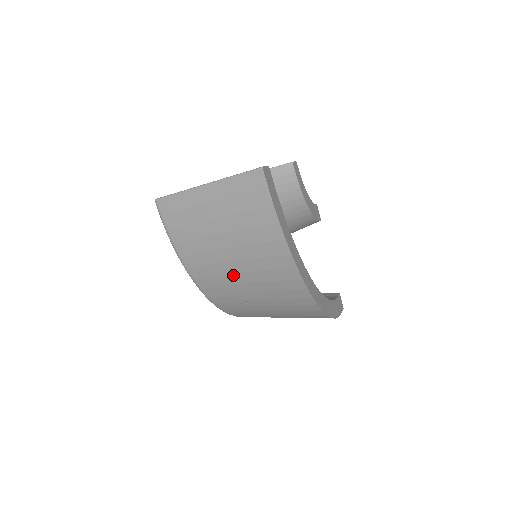
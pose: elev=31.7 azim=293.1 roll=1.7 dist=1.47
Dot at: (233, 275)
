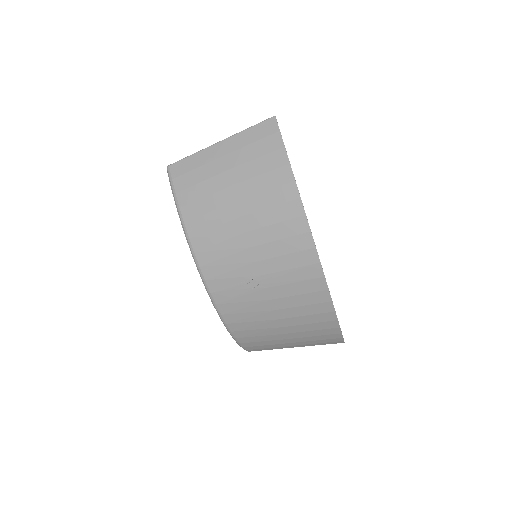
Dot at: (238, 238)
